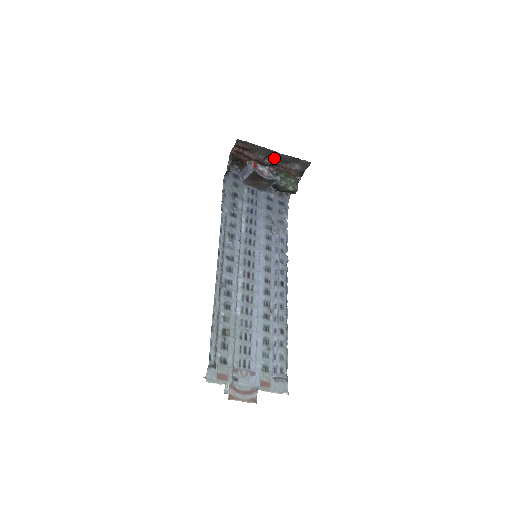
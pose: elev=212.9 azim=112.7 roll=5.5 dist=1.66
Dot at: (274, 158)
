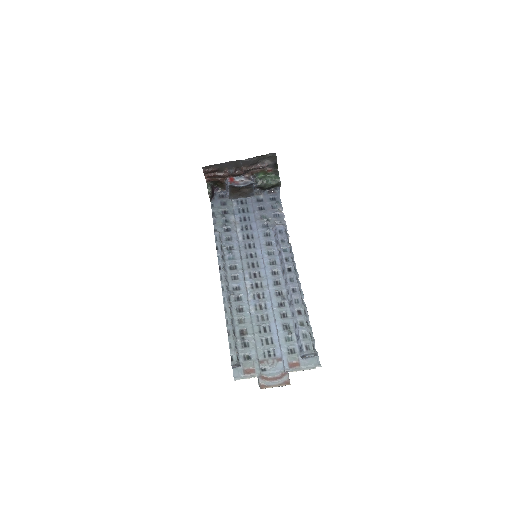
Dot at: (242, 166)
